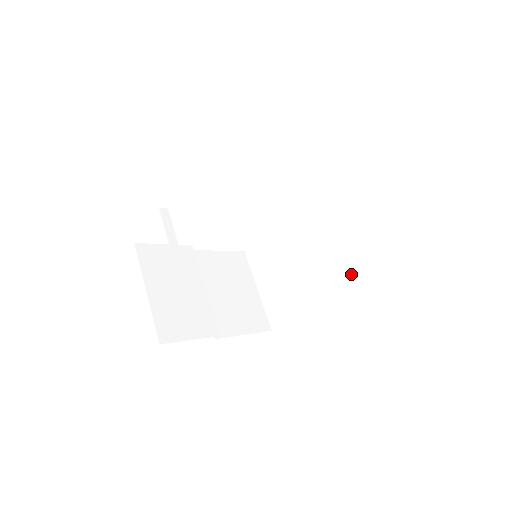
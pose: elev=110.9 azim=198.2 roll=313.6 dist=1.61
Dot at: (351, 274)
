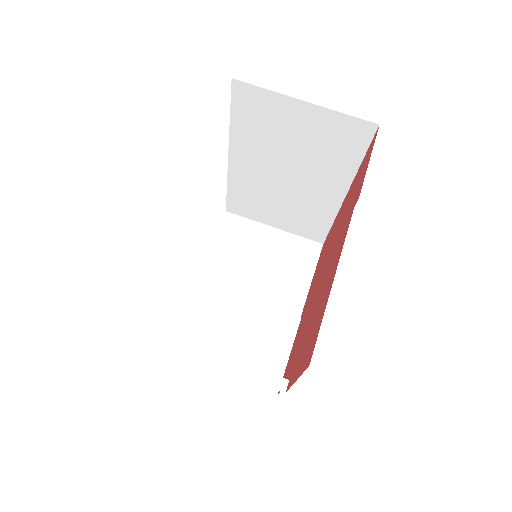
Dot at: (344, 161)
